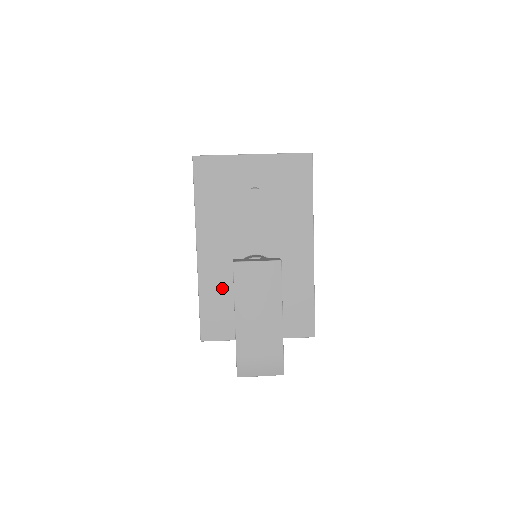
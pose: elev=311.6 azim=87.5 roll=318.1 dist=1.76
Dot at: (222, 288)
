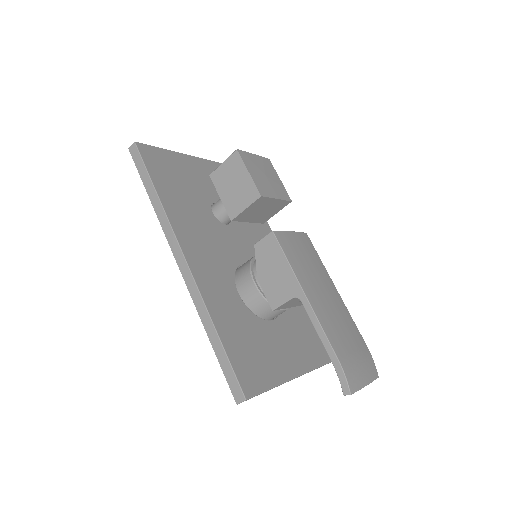
Dot at: (233, 309)
